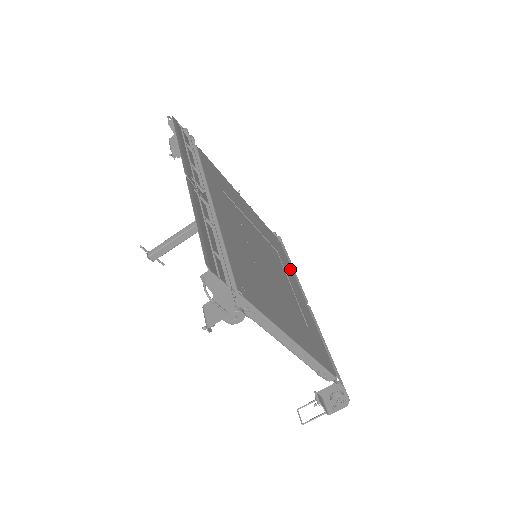
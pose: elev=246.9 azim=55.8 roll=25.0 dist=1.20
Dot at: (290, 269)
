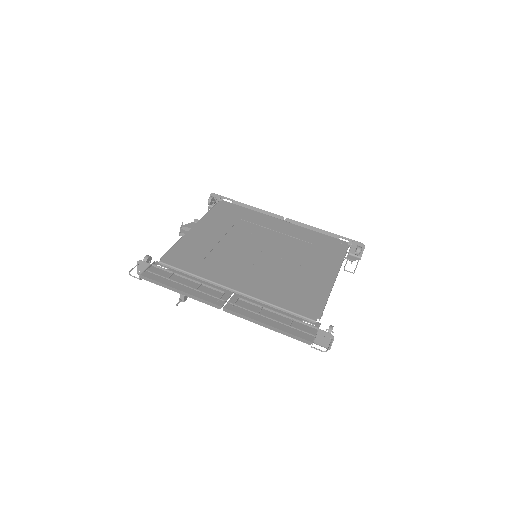
Dot at: (253, 214)
